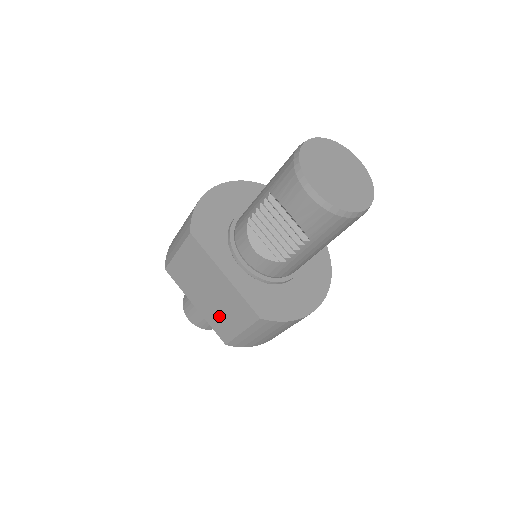
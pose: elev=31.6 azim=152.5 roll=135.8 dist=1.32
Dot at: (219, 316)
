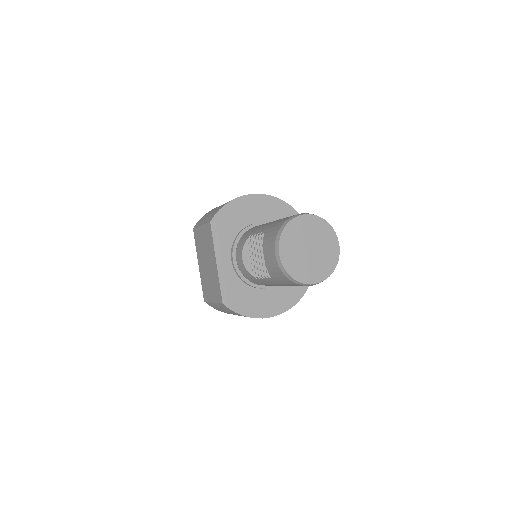
Dot at: (207, 282)
